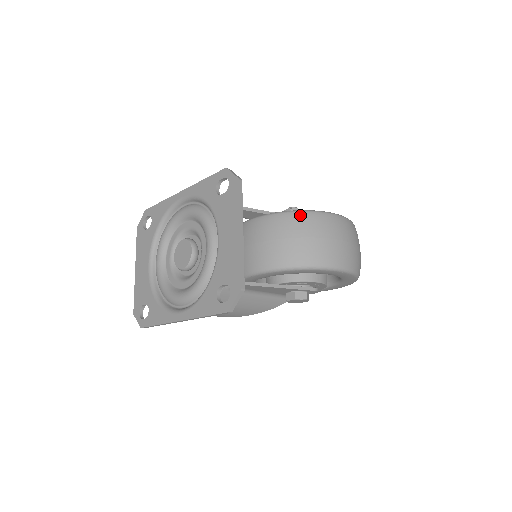
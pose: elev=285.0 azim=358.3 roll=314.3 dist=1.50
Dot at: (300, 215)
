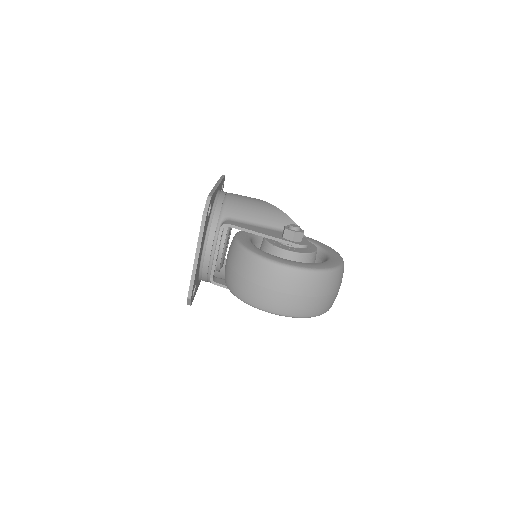
Dot at: (247, 257)
